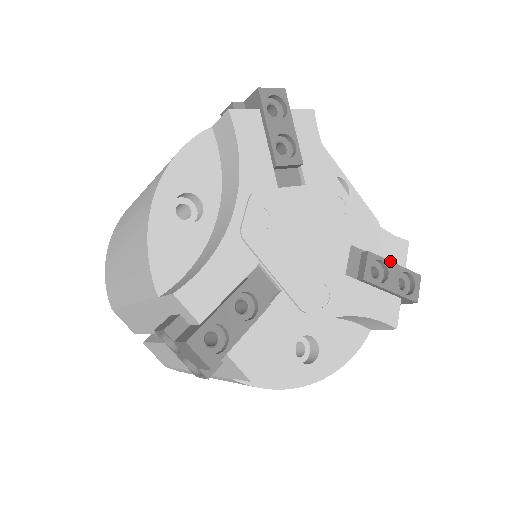
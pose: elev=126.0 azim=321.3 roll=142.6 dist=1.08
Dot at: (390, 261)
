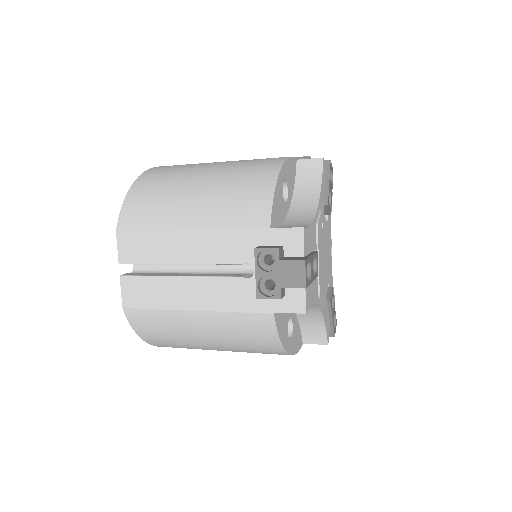
Dot at: (334, 302)
